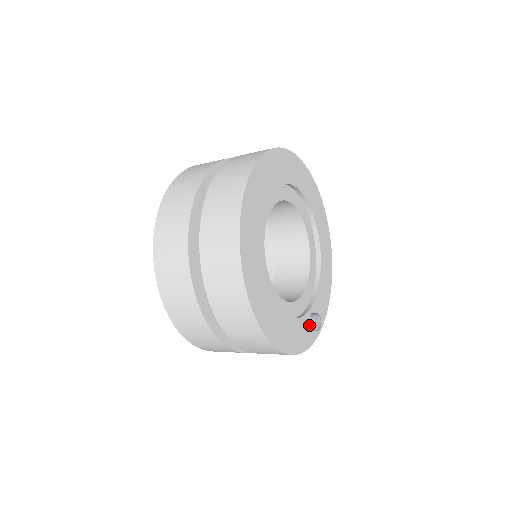
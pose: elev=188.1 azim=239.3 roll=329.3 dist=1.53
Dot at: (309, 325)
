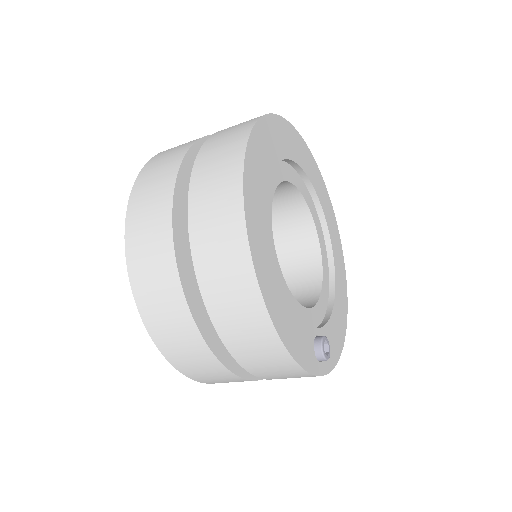
Dot at: (313, 345)
